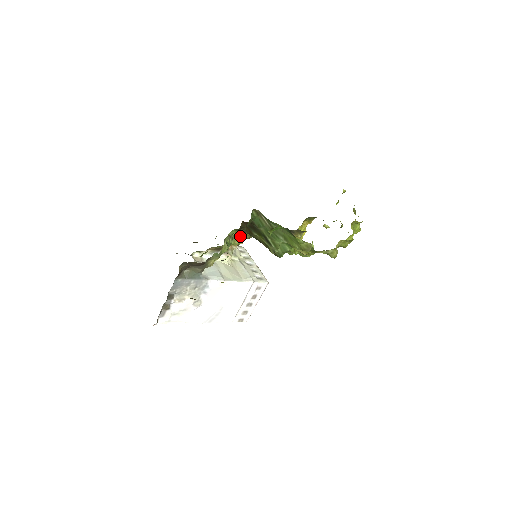
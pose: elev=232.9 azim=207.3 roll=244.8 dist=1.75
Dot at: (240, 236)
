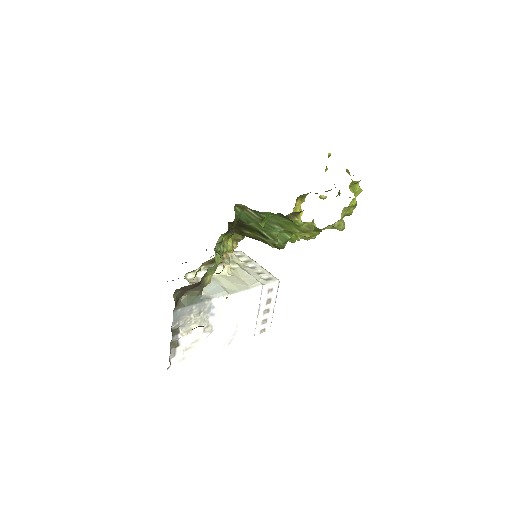
Dot at: (231, 240)
